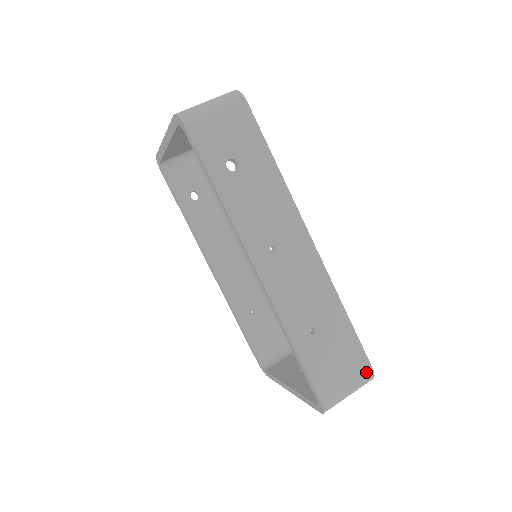
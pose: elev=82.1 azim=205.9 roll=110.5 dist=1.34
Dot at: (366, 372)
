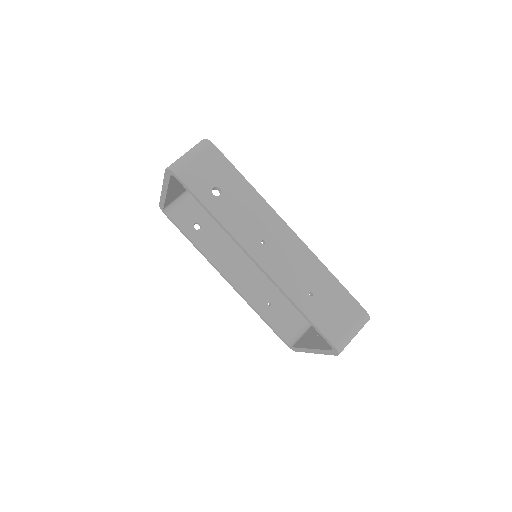
Dot at: (361, 314)
